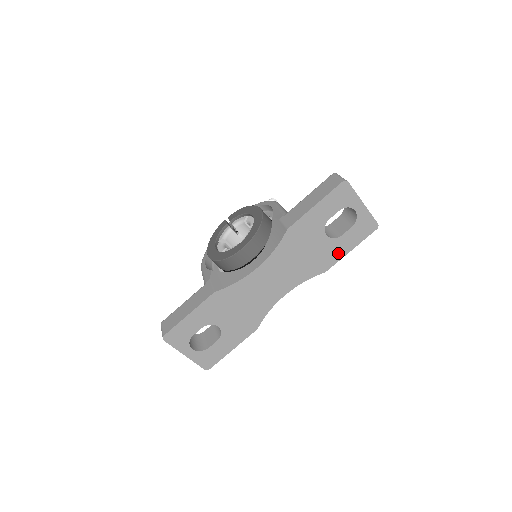
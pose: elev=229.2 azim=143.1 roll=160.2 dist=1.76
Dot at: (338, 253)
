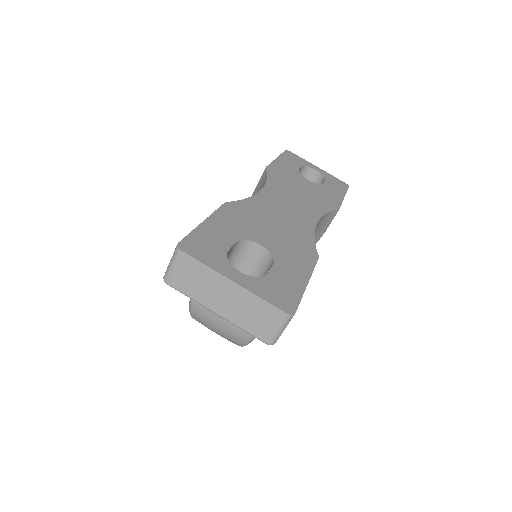
Dot at: (334, 197)
